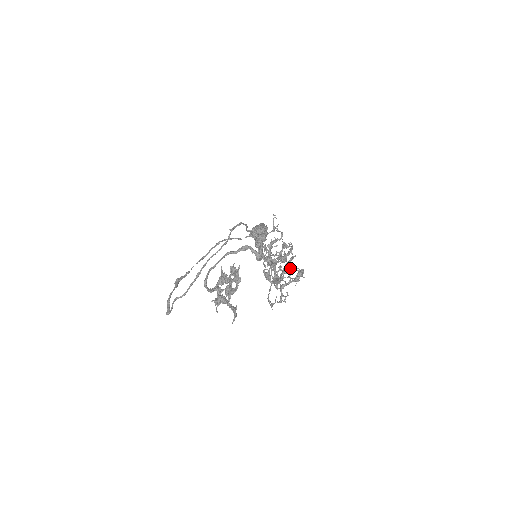
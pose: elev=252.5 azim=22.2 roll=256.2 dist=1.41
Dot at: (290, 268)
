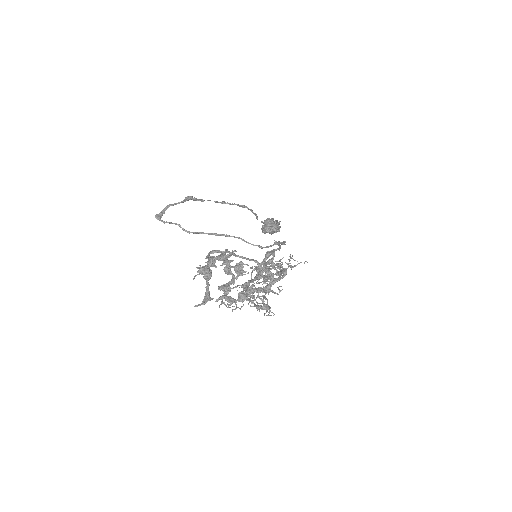
Dot at: occluded
